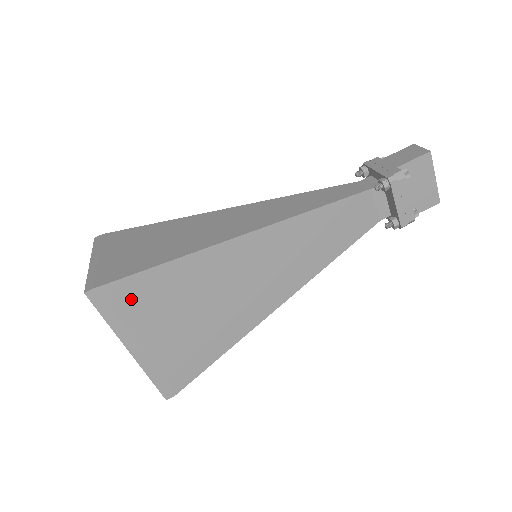
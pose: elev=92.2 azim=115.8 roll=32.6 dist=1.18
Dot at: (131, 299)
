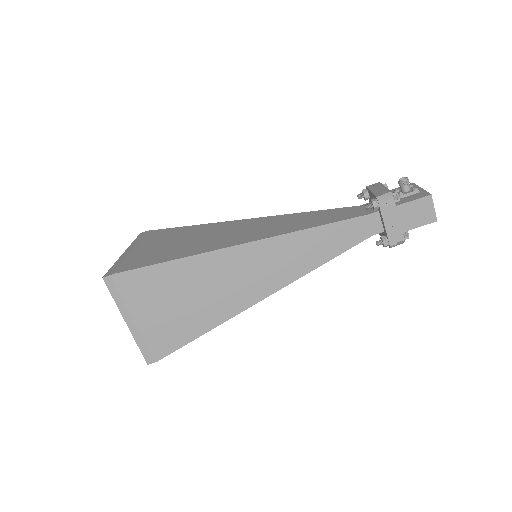
Dot at: occluded
